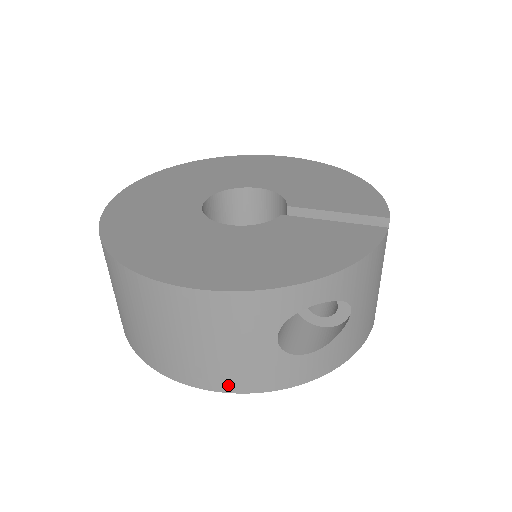
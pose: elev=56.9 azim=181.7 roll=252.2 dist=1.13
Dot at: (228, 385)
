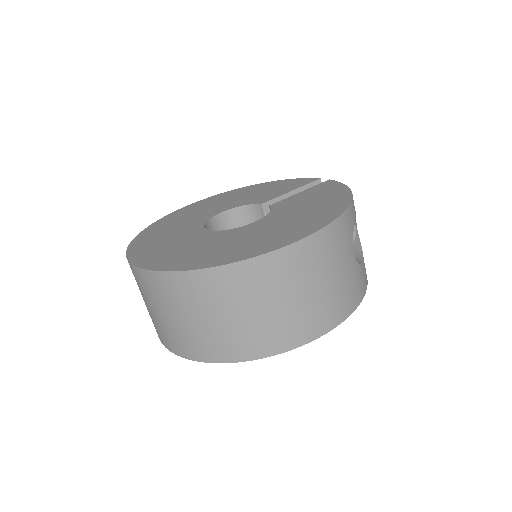
Dot at: (343, 312)
